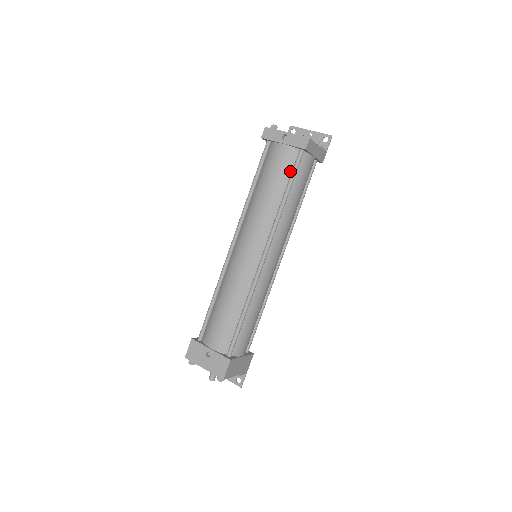
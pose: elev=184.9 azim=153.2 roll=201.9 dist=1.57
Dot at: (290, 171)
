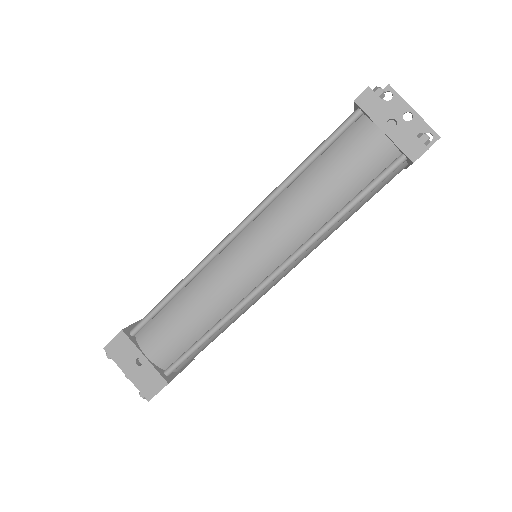
Dot at: (370, 178)
